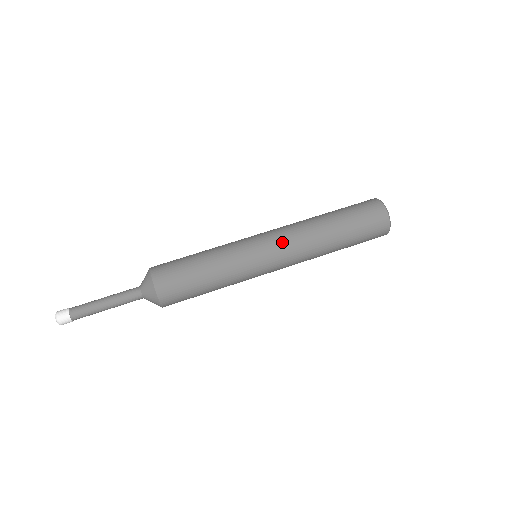
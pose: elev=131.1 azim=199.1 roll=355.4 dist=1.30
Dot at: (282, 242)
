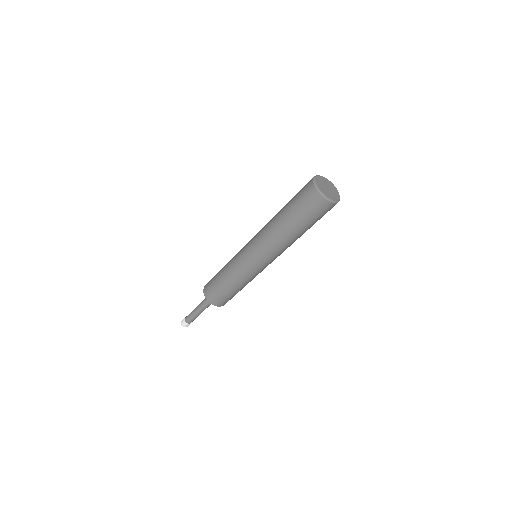
Dot at: (255, 238)
